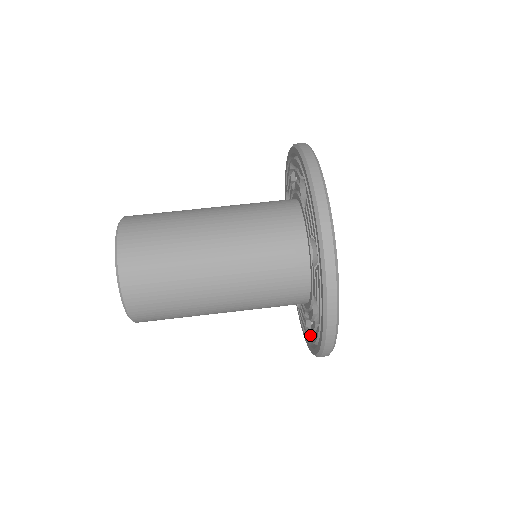
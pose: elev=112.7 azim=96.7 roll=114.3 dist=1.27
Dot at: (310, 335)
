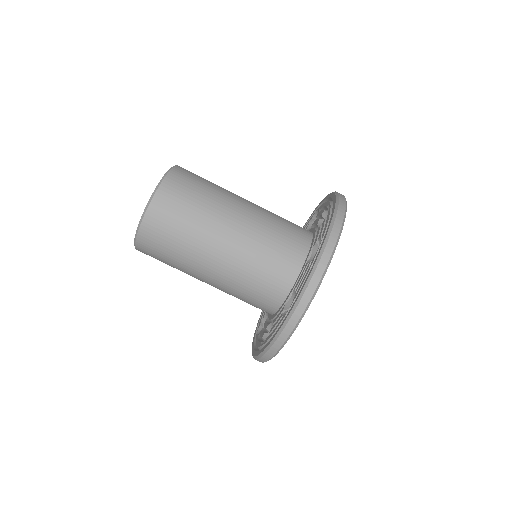
Dot at: (260, 329)
